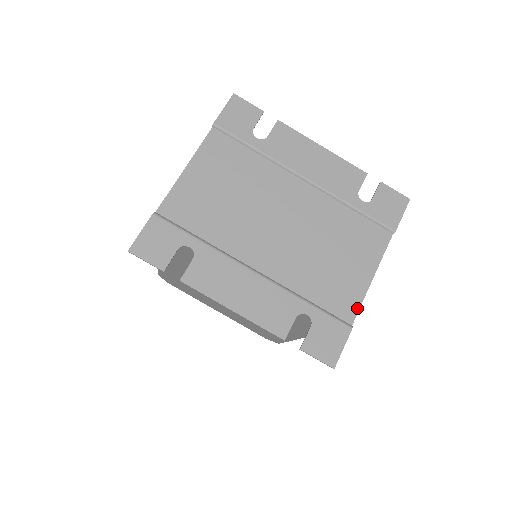
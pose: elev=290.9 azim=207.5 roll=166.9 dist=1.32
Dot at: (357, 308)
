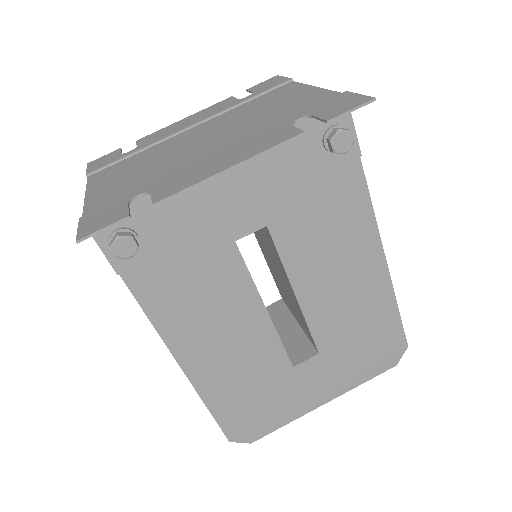
Dot at: (331, 92)
